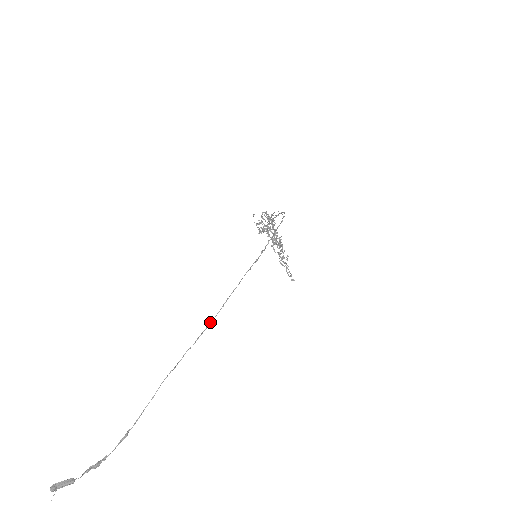
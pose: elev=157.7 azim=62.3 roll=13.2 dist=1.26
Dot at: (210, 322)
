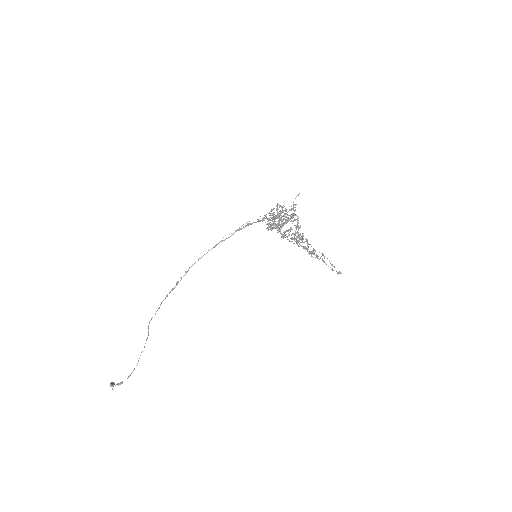
Dot at: (148, 328)
